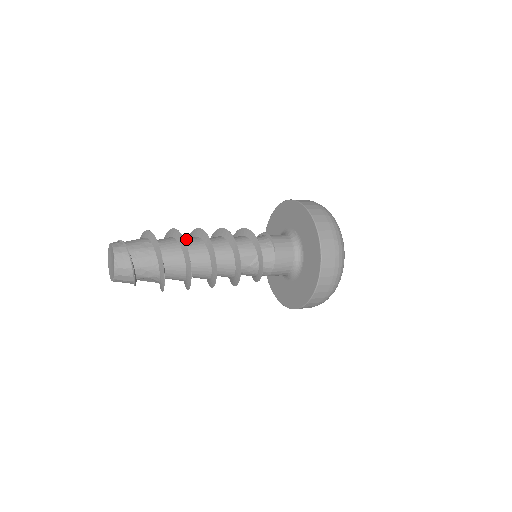
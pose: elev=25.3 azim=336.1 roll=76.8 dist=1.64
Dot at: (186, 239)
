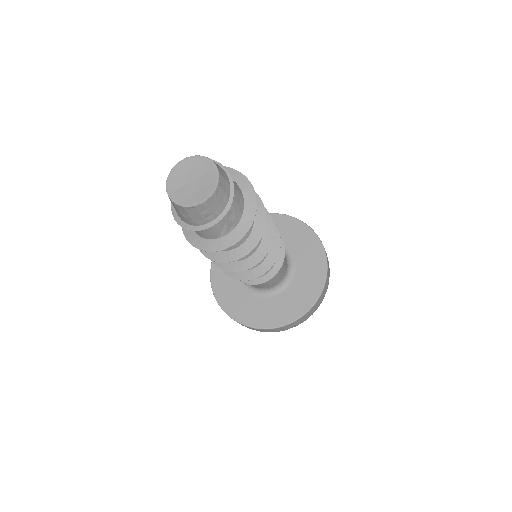
Dot at: occluded
